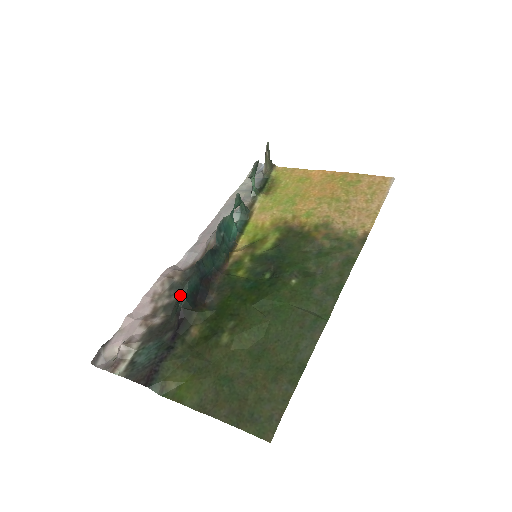
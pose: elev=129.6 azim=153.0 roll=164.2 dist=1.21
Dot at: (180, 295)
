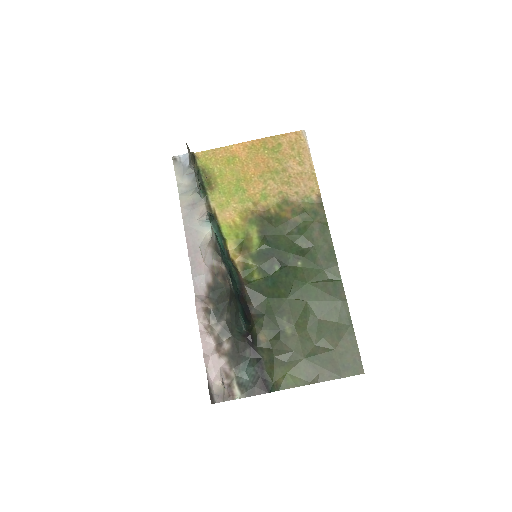
Dot at: (228, 319)
